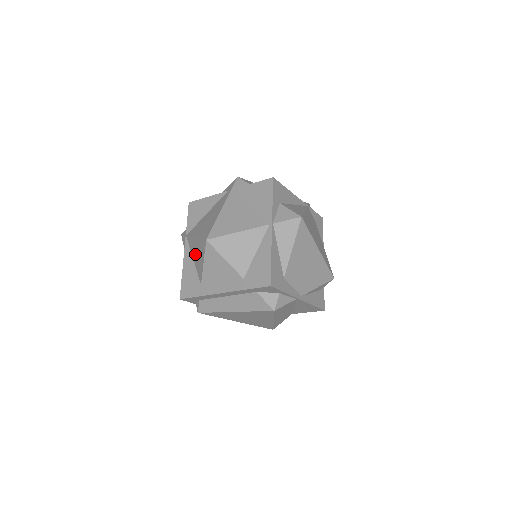
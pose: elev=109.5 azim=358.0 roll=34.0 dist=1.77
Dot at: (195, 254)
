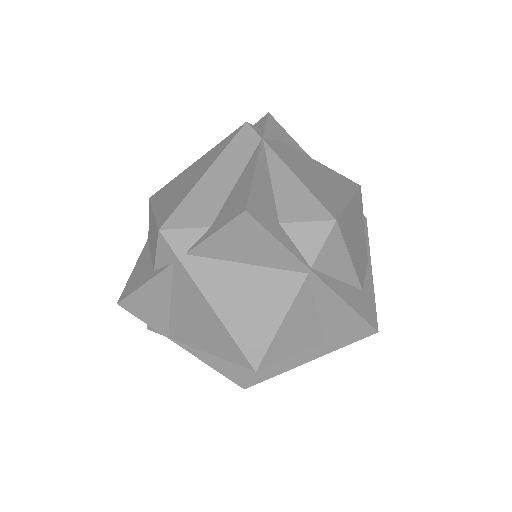
Dot at: occluded
